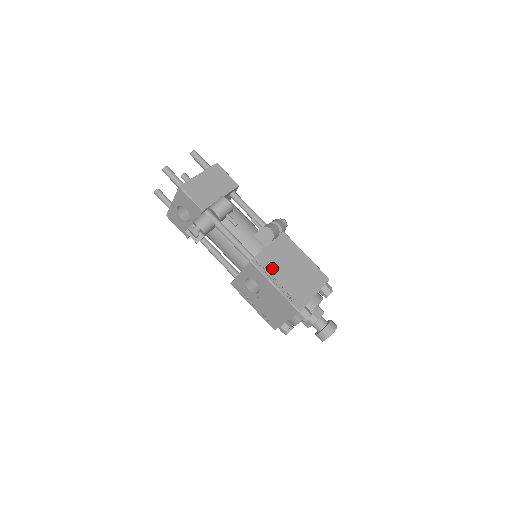
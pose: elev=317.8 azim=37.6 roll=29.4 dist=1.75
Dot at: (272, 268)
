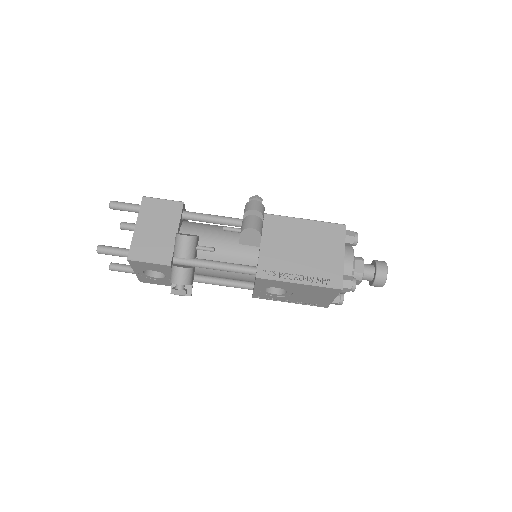
Dot at: (282, 266)
